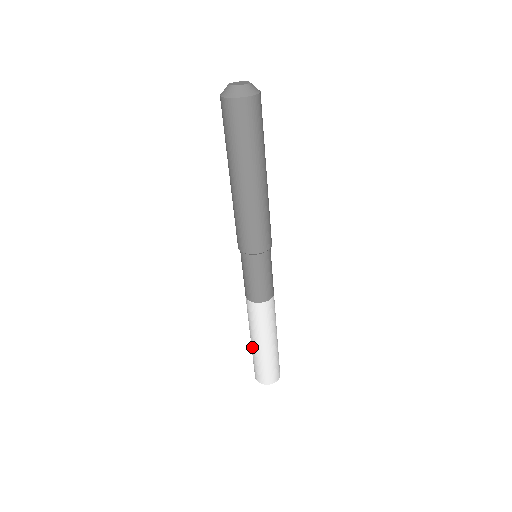
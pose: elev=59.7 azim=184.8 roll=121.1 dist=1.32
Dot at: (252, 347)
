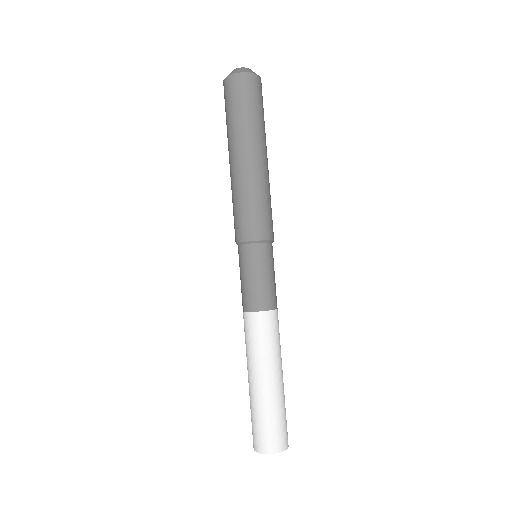
Dot at: (249, 389)
